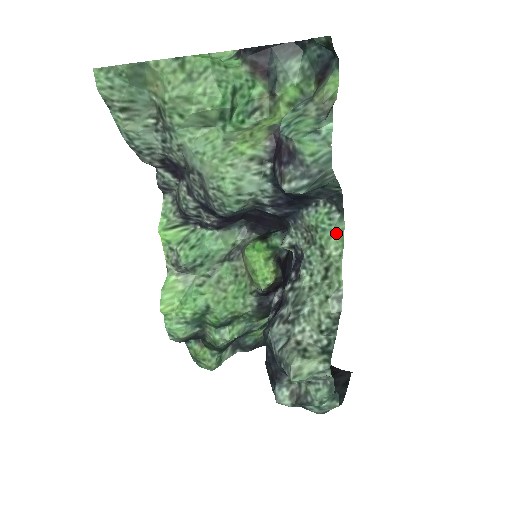
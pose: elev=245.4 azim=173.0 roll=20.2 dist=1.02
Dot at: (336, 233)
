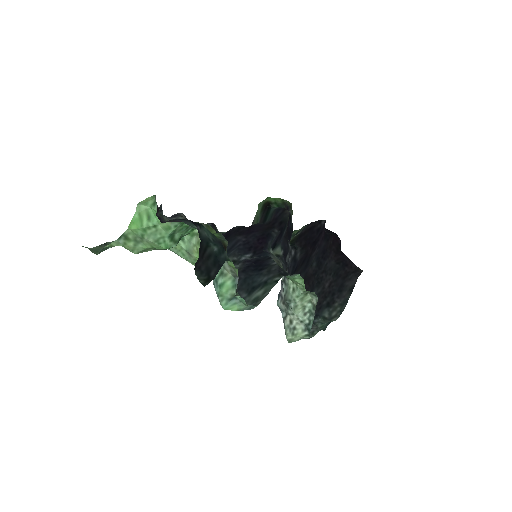
Dot at: (295, 278)
